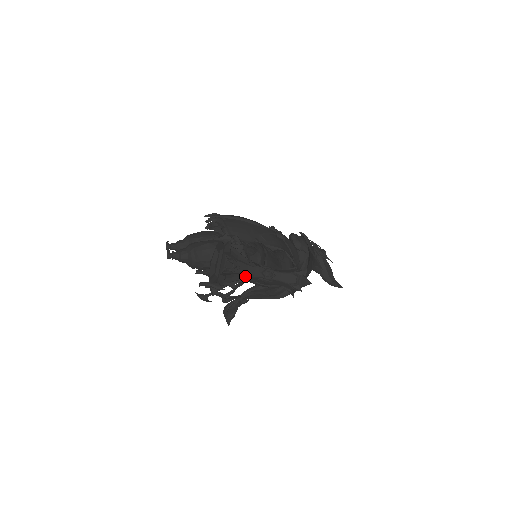
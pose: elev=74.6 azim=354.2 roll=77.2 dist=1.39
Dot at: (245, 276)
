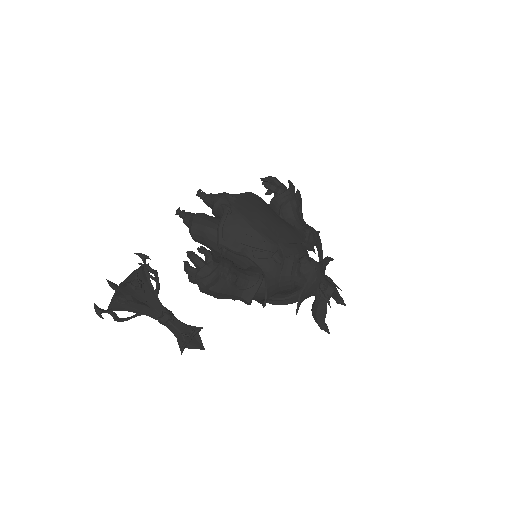
Dot at: (138, 312)
